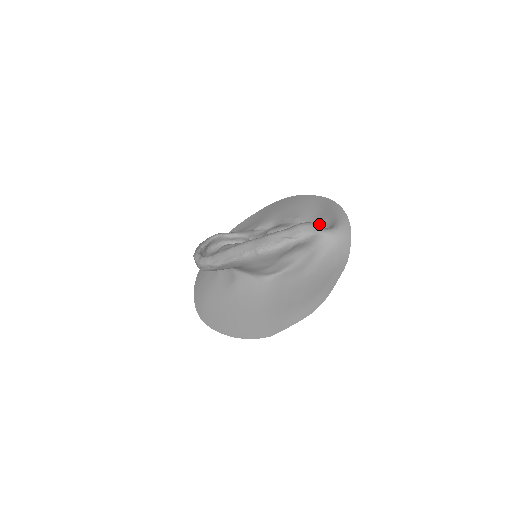
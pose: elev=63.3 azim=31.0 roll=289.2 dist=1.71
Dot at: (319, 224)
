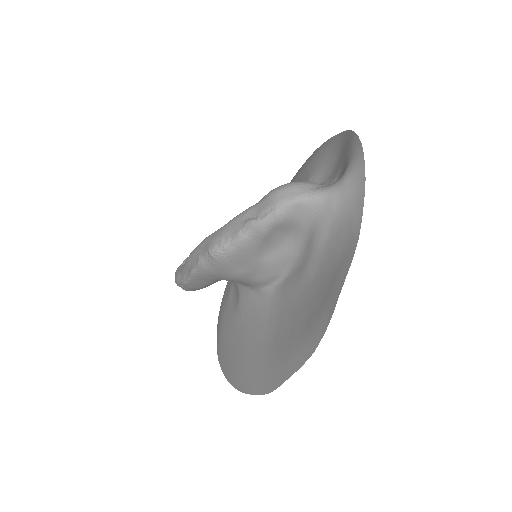
Dot at: (331, 181)
